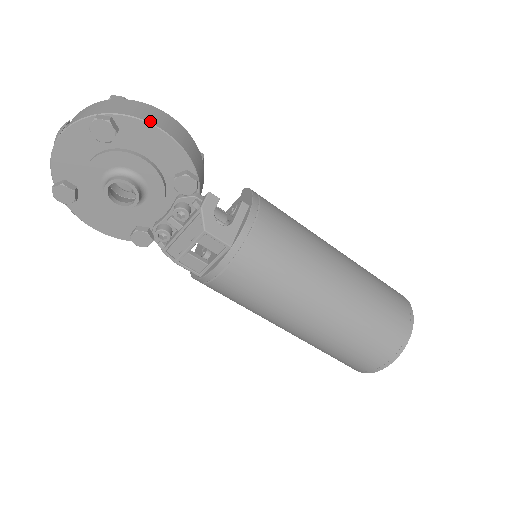
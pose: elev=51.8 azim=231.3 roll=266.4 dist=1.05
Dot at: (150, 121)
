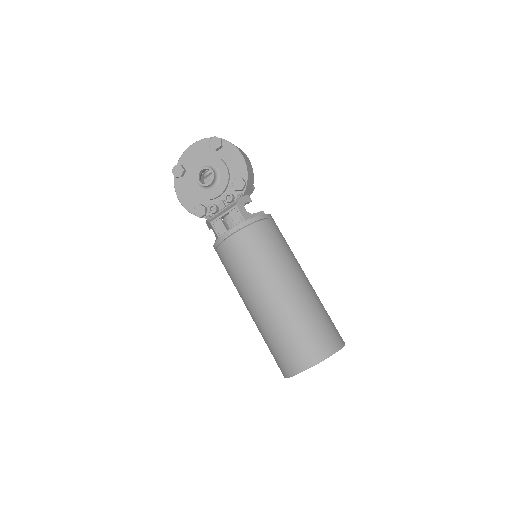
Dot at: (238, 149)
